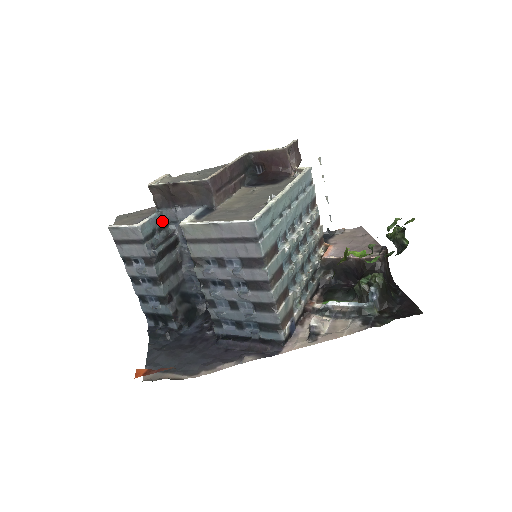
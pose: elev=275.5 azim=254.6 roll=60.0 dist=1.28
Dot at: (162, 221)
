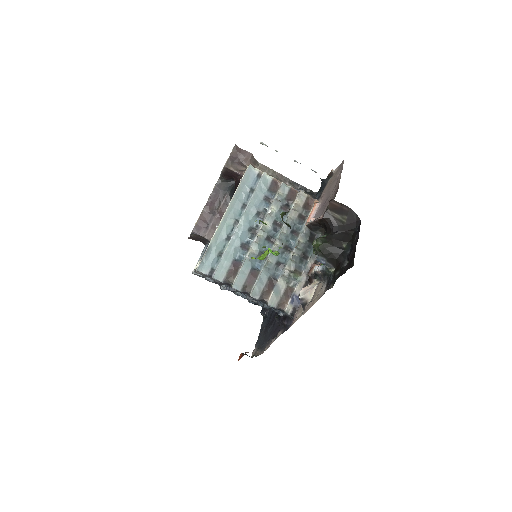
Dot at: occluded
